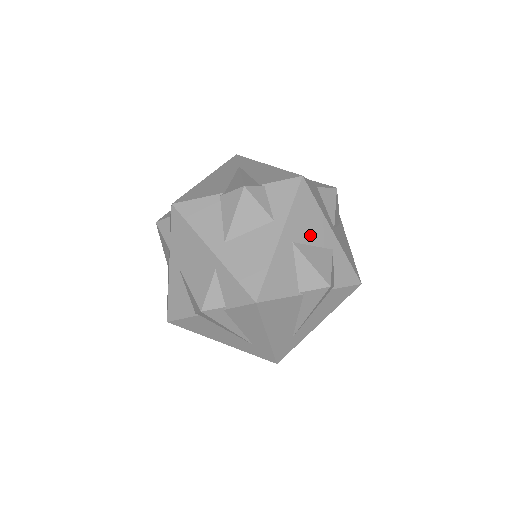
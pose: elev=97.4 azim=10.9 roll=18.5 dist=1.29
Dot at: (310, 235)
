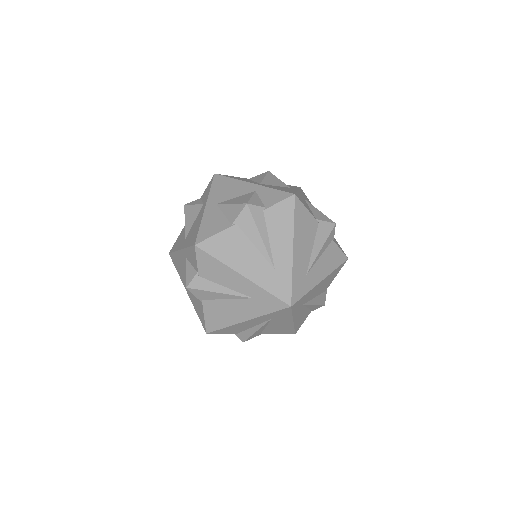
Dot at: occluded
